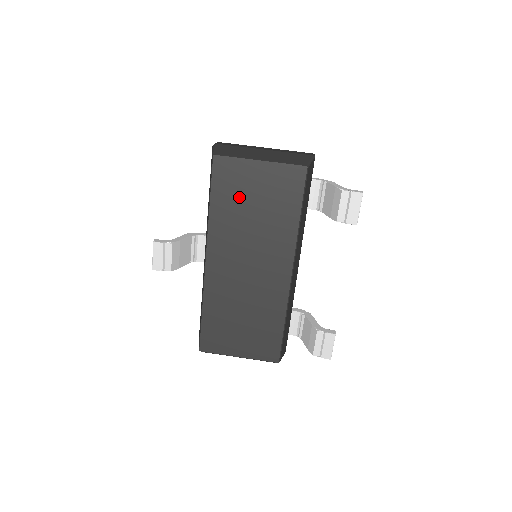
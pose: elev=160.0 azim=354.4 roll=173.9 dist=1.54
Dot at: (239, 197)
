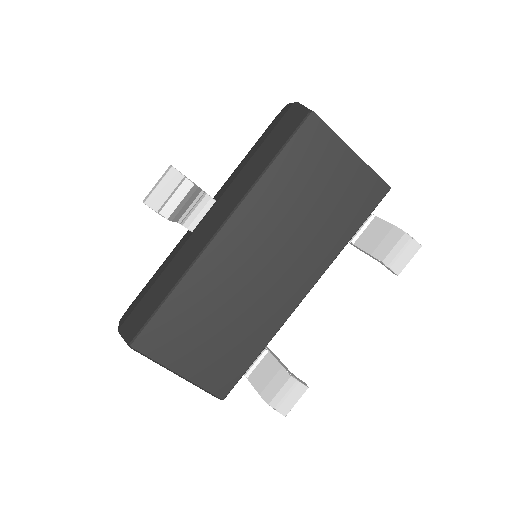
Dot at: (308, 177)
